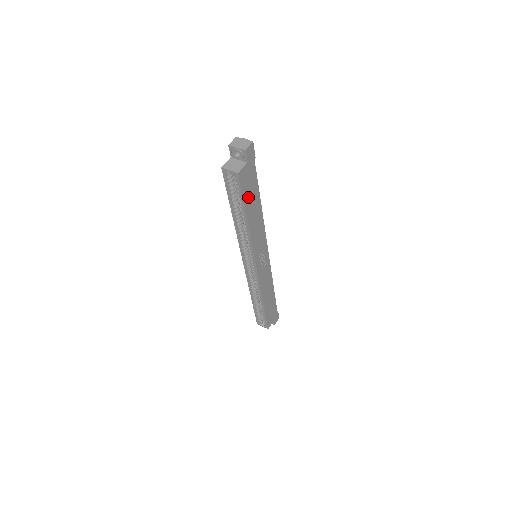
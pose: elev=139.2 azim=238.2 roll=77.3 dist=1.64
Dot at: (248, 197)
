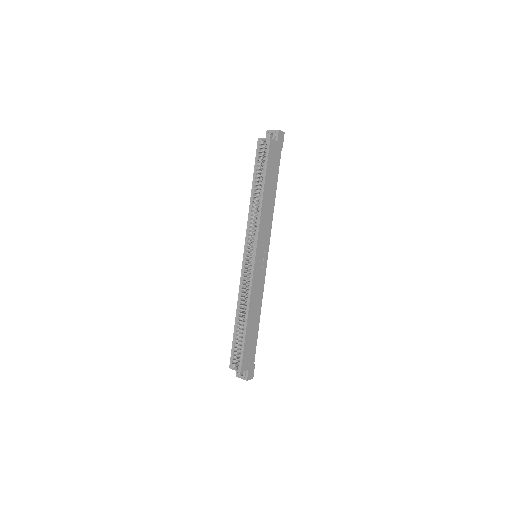
Dot at: (270, 171)
